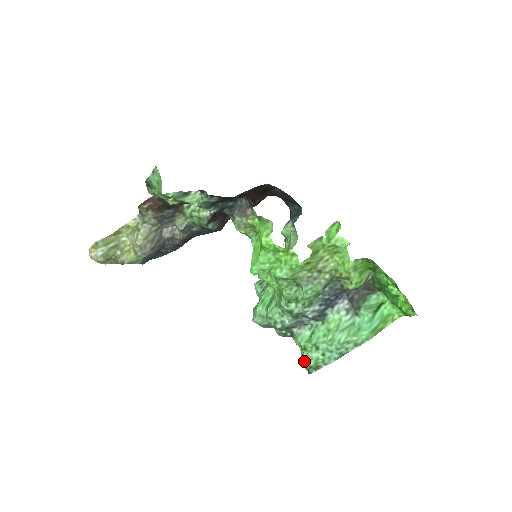
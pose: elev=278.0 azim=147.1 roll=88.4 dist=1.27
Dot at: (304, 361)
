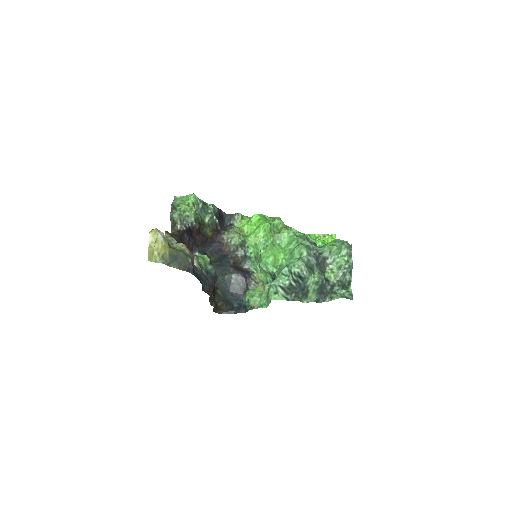
Dot at: (341, 245)
